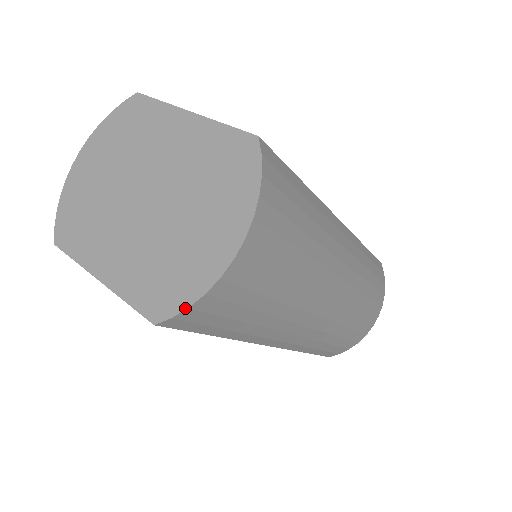
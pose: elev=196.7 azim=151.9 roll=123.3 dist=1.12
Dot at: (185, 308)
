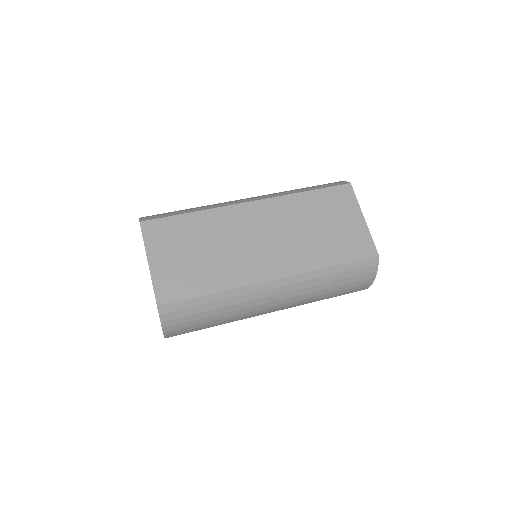
Dot at: occluded
